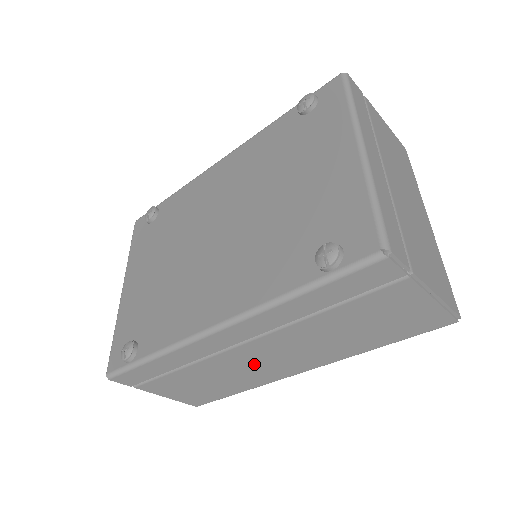
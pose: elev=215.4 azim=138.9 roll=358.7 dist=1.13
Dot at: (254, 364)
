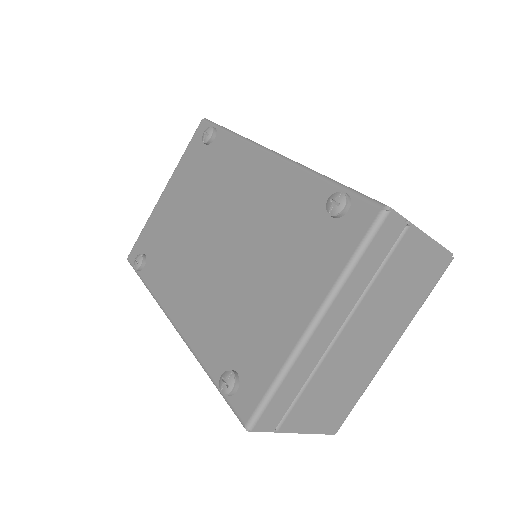
Dot at: occluded
